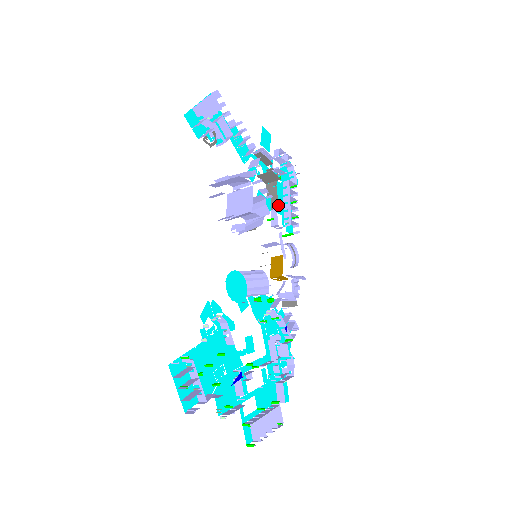
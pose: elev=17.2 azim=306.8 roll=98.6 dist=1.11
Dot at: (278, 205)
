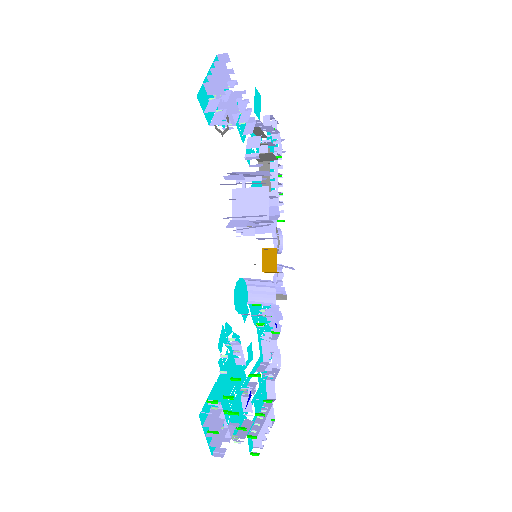
Dot at: occluded
